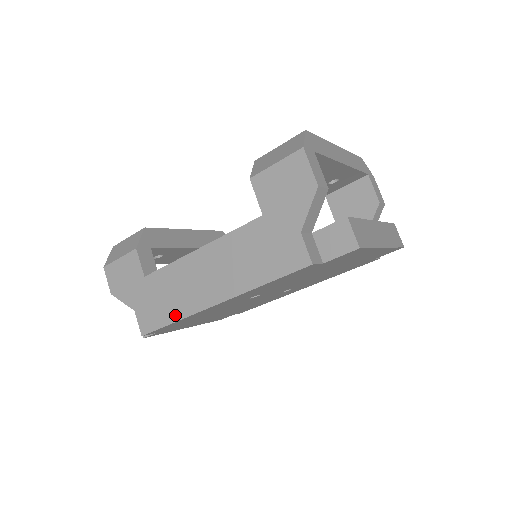
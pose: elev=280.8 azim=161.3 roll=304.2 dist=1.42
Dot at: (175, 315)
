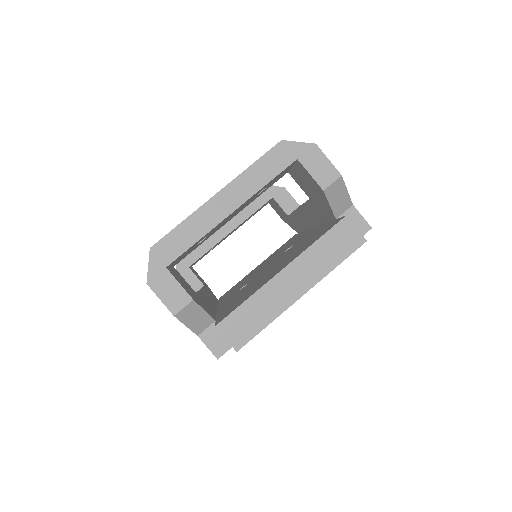
Dot at: occluded
